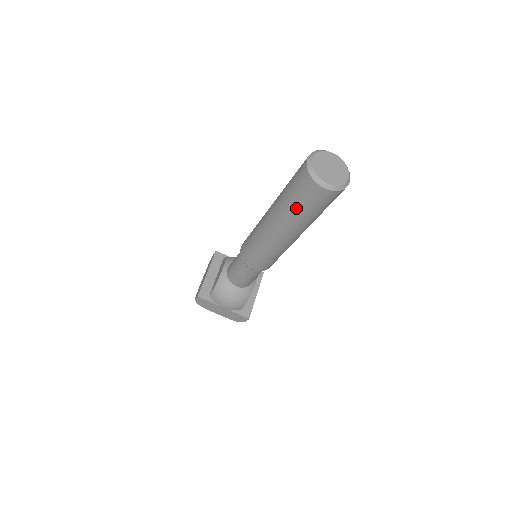
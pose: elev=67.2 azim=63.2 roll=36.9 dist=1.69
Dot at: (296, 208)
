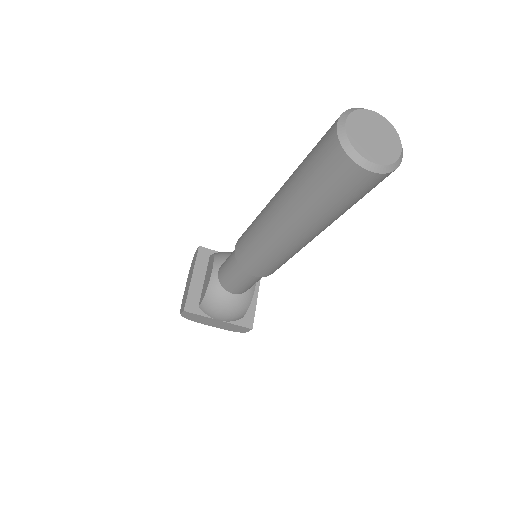
Dot at: (320, 201)
